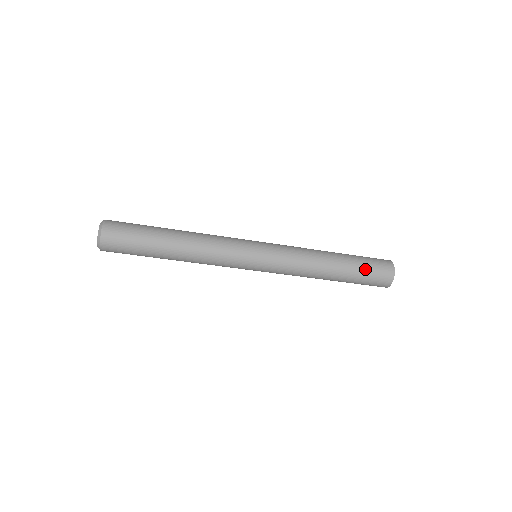
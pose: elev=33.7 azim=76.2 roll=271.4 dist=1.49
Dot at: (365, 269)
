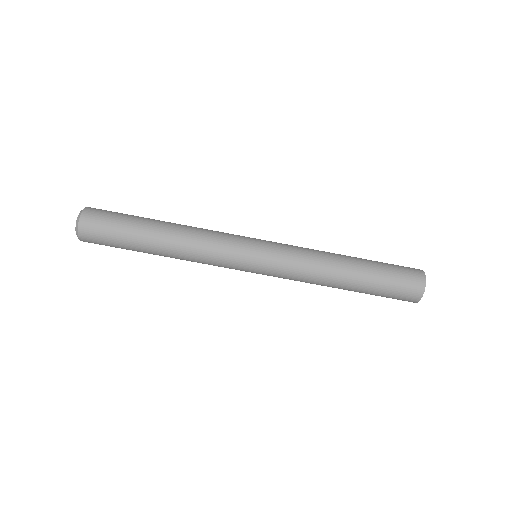
Dot at: (387, 278)
